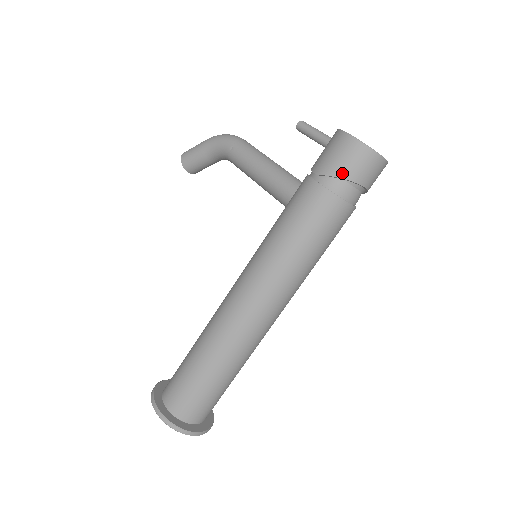
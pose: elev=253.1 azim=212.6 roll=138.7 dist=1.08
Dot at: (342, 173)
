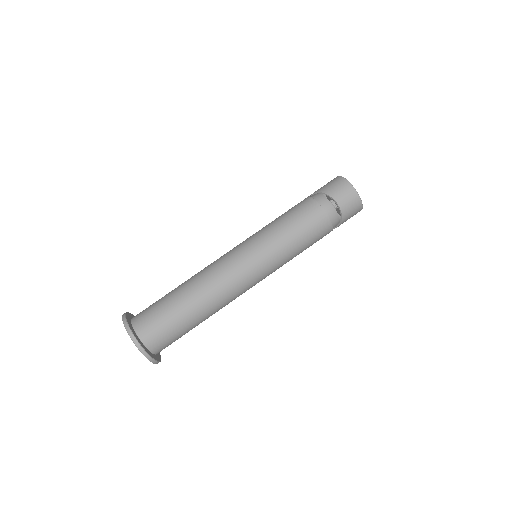
Dot at: (324, 190)
